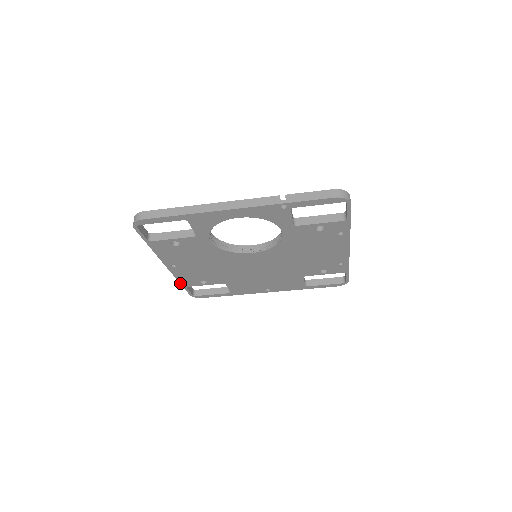
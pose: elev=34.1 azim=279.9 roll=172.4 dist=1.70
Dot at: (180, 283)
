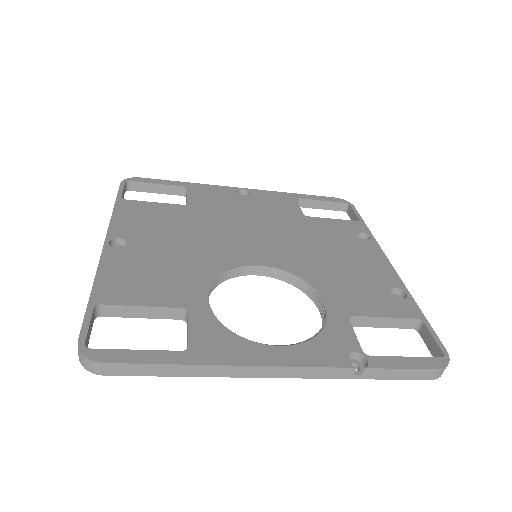
Dot at: occluded
